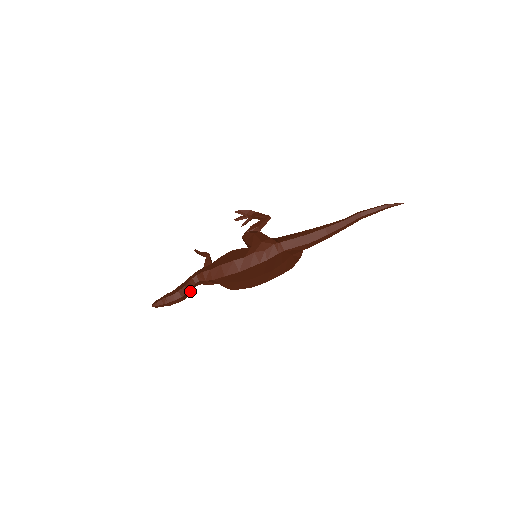
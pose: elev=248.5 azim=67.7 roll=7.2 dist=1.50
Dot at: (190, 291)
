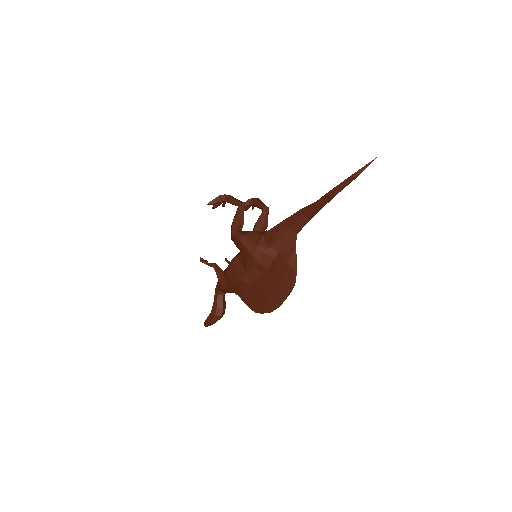
Dot at: (224, 305)
